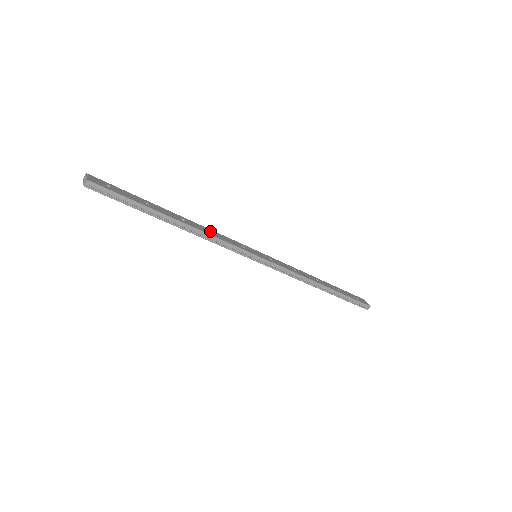
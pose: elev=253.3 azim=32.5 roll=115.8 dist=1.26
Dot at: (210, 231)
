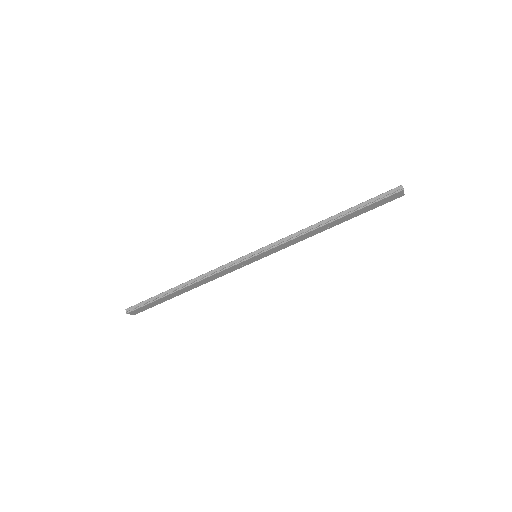
Dot at: occluded
